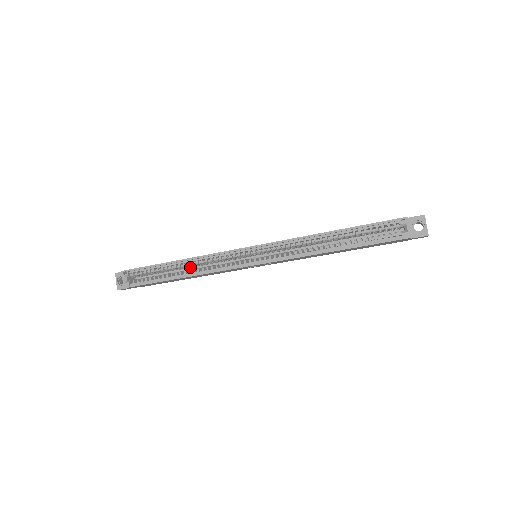
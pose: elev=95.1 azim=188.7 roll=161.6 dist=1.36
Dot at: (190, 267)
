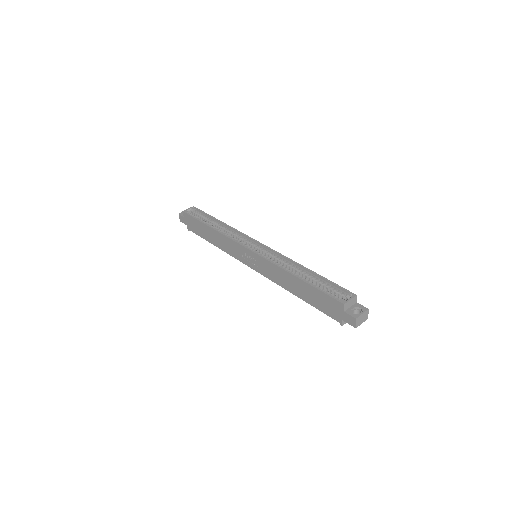
Dot at: occluded
